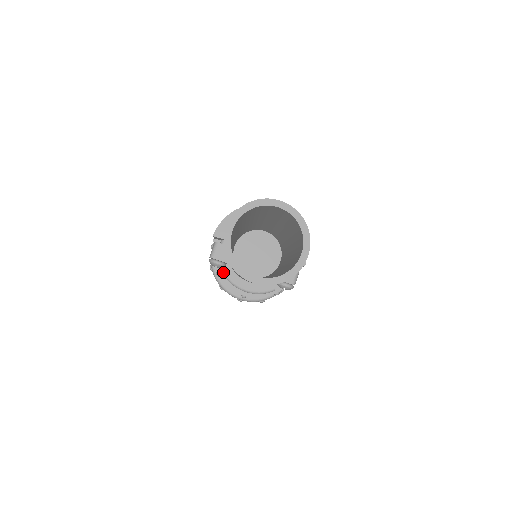
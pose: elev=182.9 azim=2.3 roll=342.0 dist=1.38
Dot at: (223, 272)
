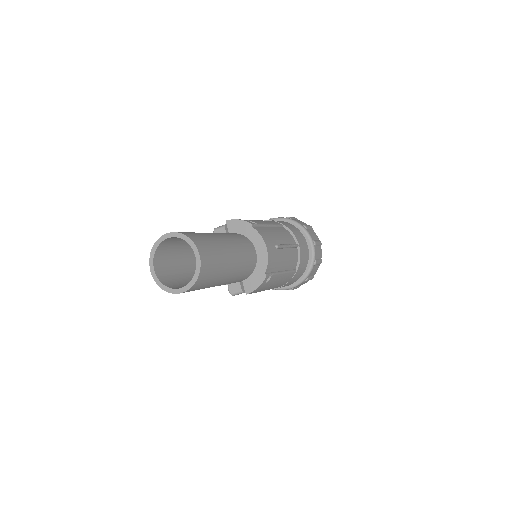
Dot at: occluded
